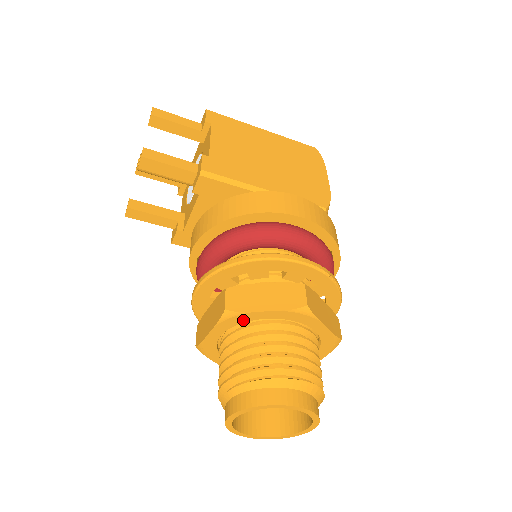
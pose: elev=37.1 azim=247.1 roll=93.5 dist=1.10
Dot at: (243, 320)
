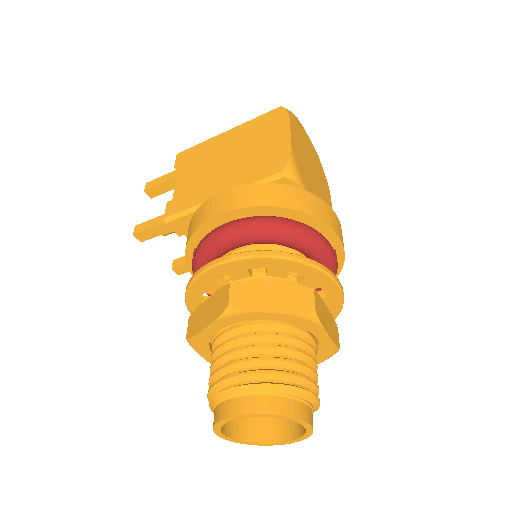
Dot at: (205, 341)
